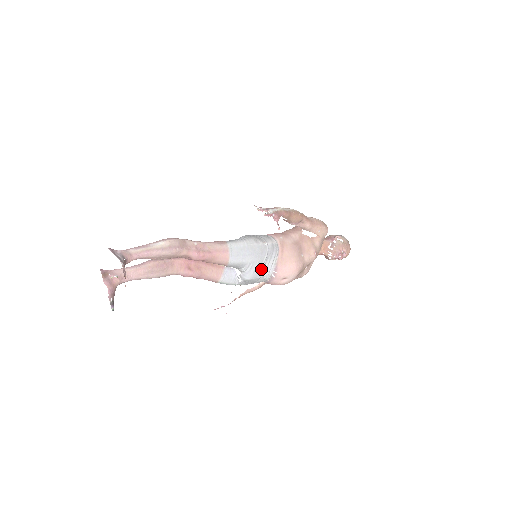
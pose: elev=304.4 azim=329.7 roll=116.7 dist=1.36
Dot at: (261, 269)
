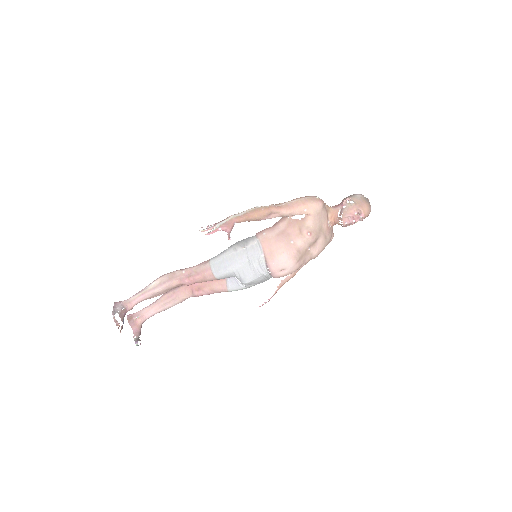
Dot at: (253, 271)
